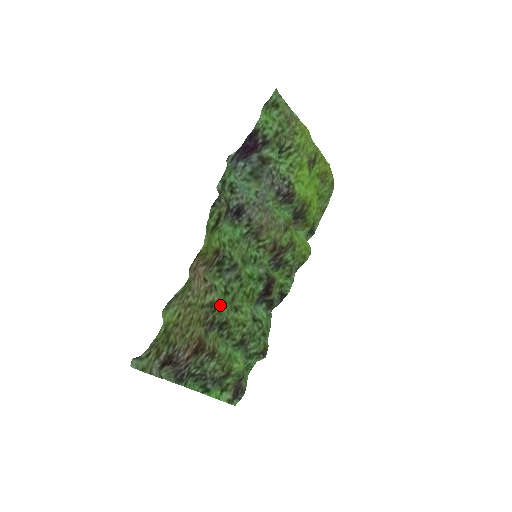
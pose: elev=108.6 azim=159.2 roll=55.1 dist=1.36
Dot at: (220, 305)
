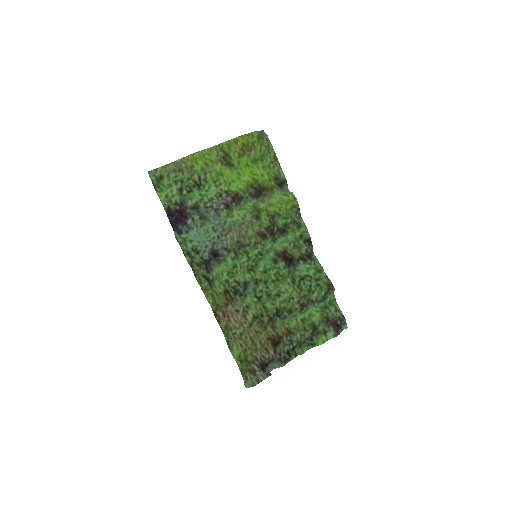
Dot at: (262, 310)
